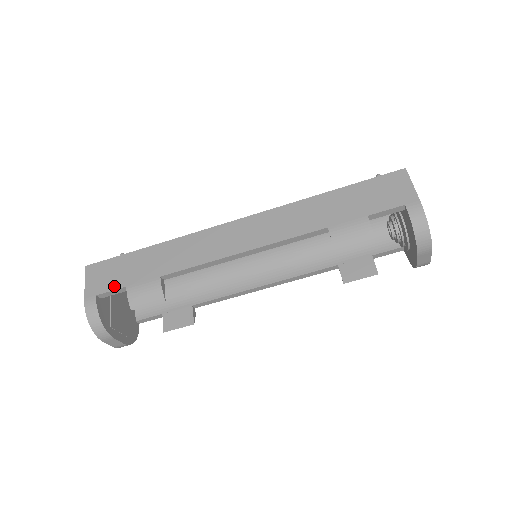
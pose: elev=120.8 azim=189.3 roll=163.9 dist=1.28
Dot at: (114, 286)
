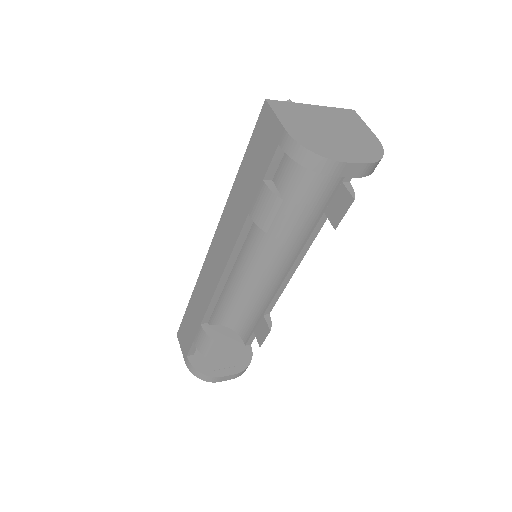
Dot at: (189, 344)
